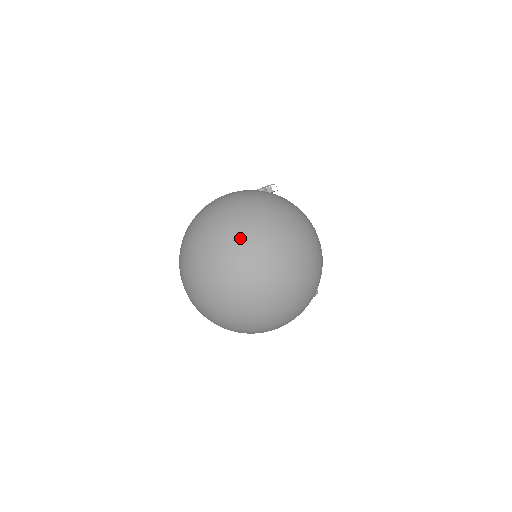
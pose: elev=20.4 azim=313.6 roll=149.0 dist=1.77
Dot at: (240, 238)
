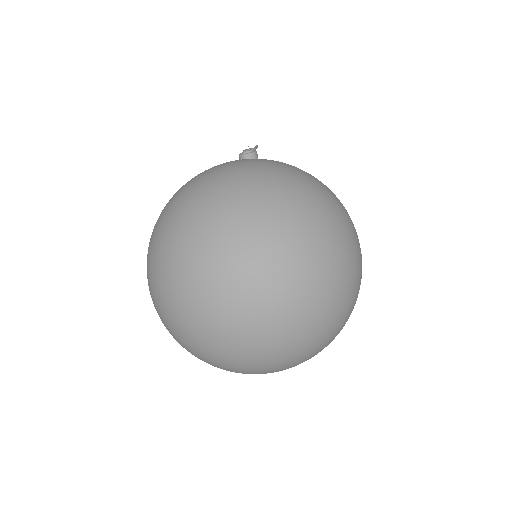
Dot at: (307, 249)
